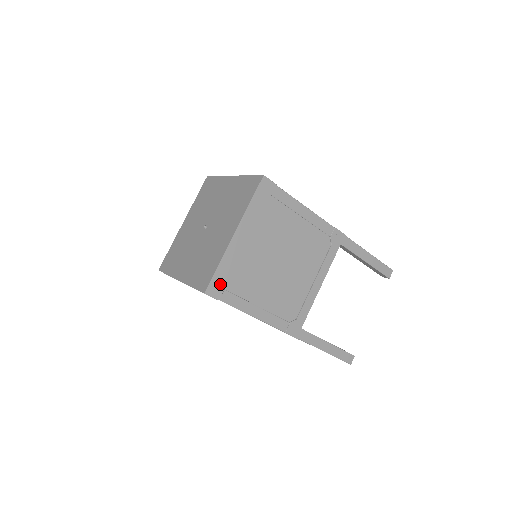
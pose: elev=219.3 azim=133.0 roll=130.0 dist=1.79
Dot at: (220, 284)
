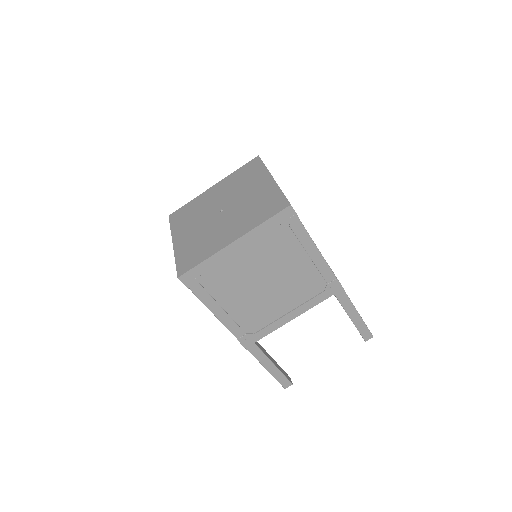
Dot at: occluded
